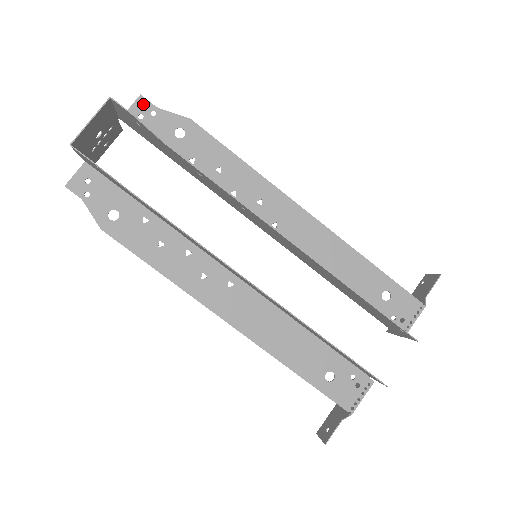
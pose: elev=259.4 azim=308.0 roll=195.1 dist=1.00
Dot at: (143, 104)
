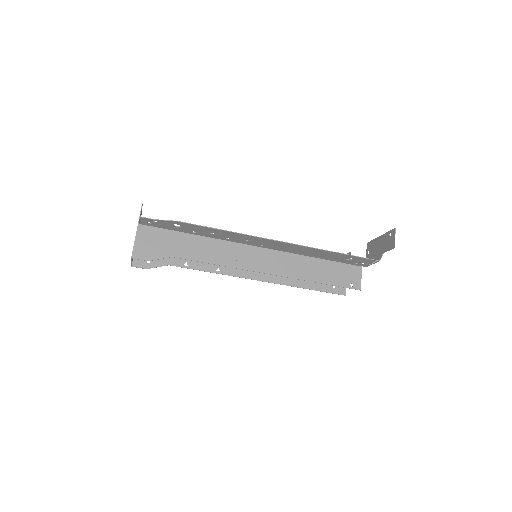
Dot at: (145, 219)
